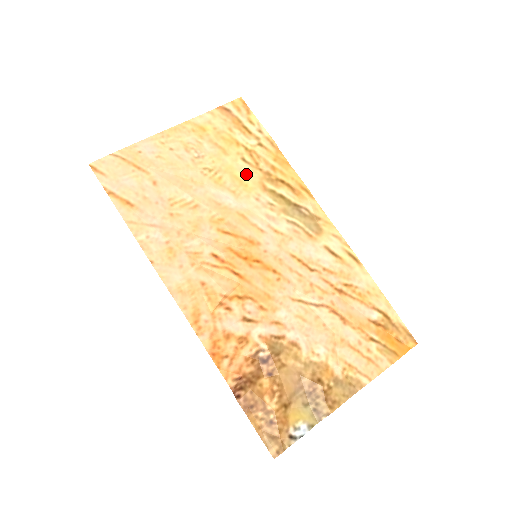
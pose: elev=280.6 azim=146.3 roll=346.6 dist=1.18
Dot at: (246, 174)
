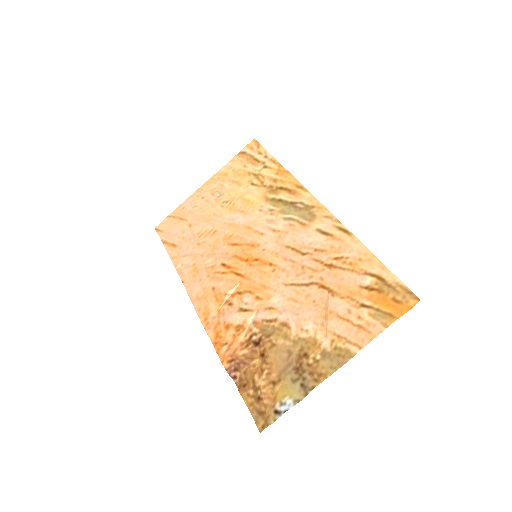
Dot at: (253, 194)
